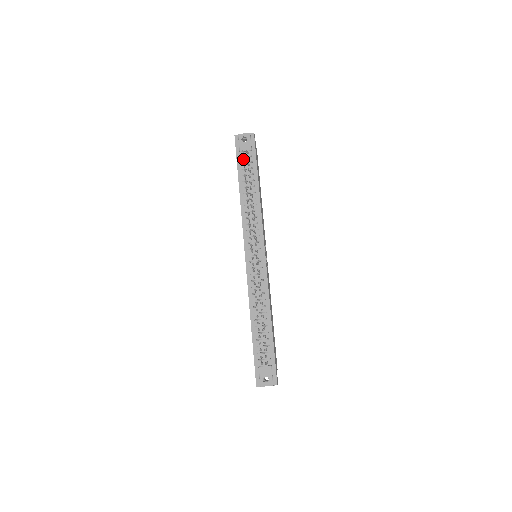
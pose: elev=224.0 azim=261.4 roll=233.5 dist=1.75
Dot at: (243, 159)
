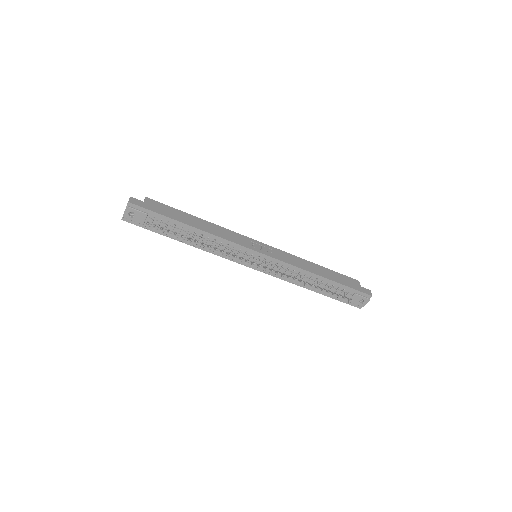
Dot at: (153, 226)
